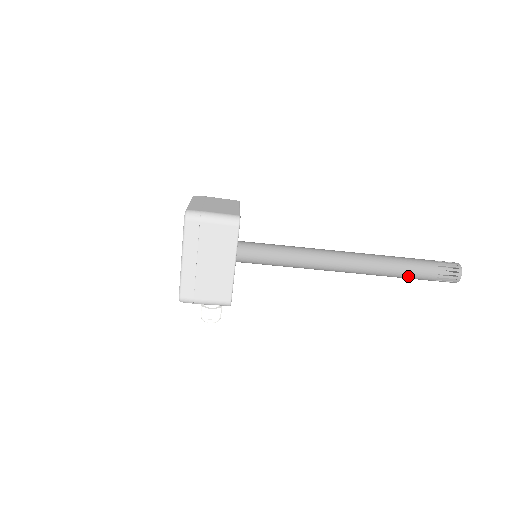
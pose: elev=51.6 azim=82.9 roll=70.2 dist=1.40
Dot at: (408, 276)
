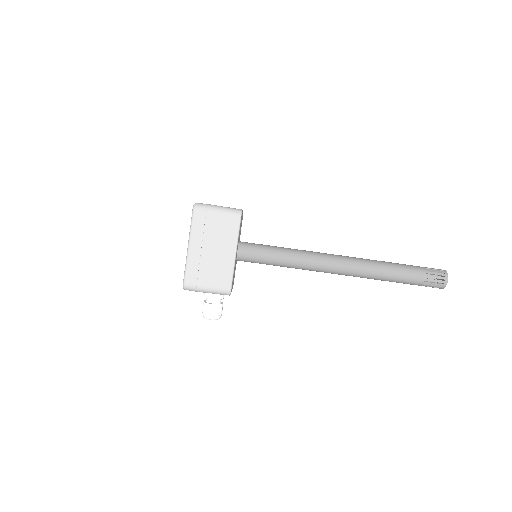
Dot at: (397, 279)
